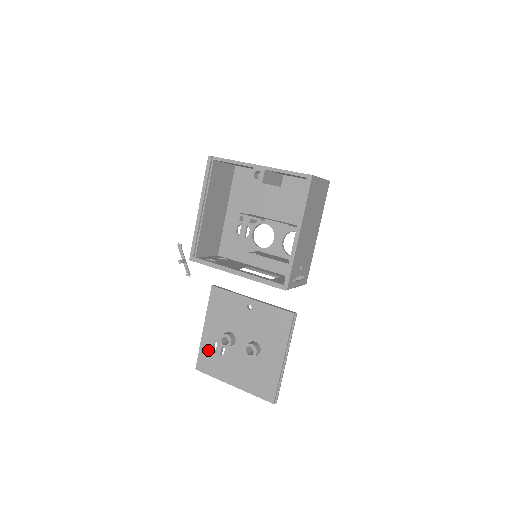
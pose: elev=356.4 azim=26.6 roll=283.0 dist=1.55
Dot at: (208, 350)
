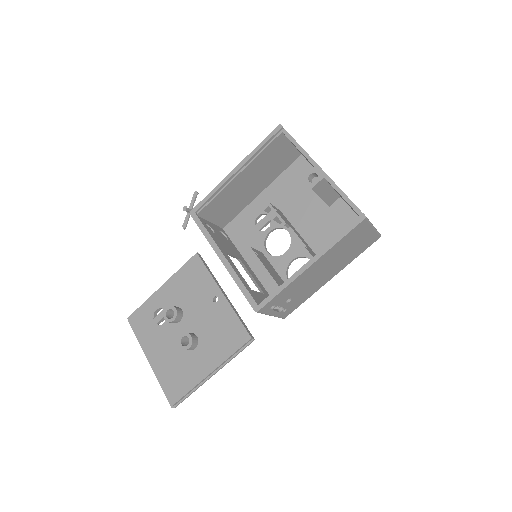
Dot at: (150, 310)
